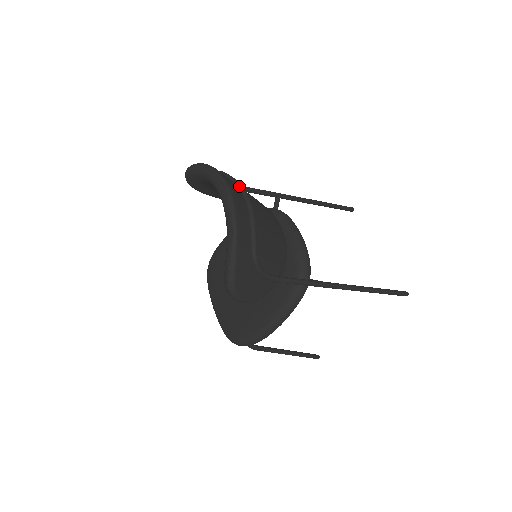
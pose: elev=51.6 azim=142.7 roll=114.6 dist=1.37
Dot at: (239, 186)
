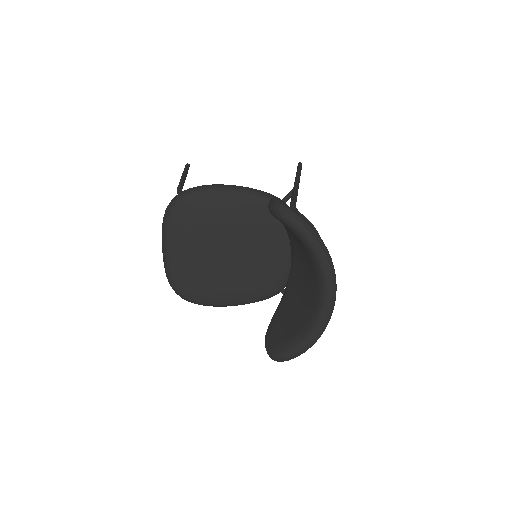
Dot at: occluded
